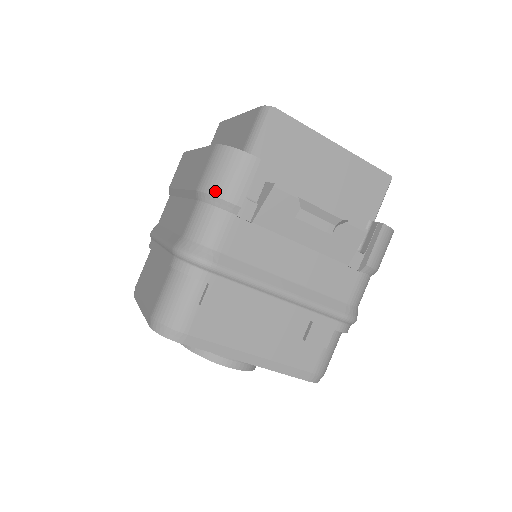
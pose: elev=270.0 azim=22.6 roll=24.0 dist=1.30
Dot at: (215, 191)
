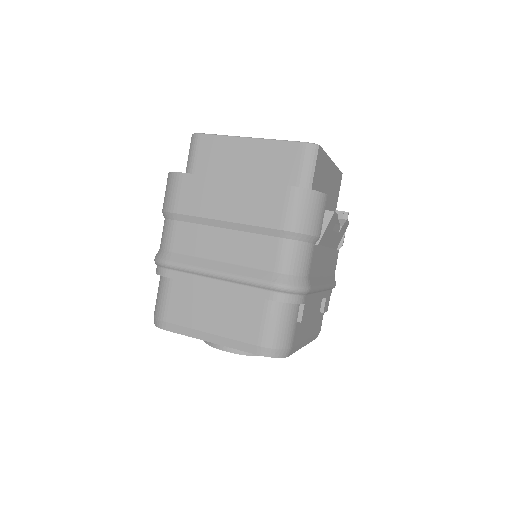
Dot at: (306, 230)
